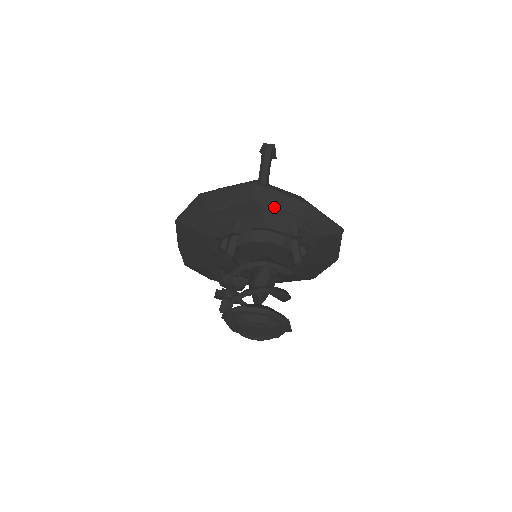
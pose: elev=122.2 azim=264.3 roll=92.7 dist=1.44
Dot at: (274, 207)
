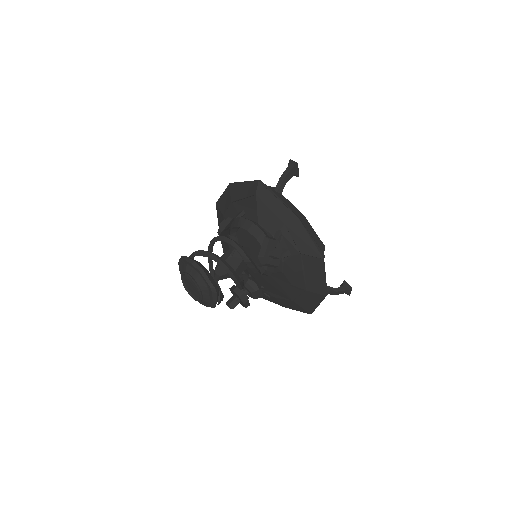
Dot at: (268, 207)
